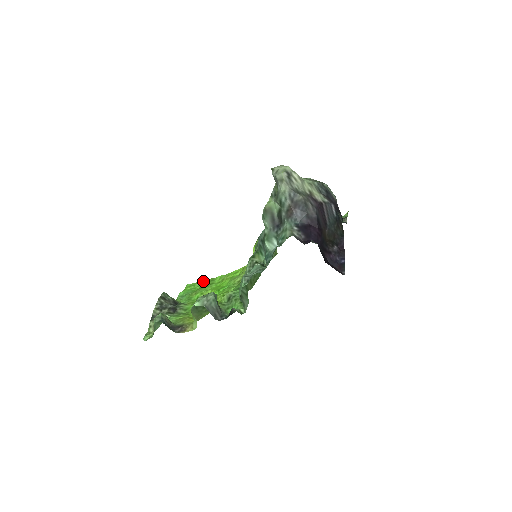
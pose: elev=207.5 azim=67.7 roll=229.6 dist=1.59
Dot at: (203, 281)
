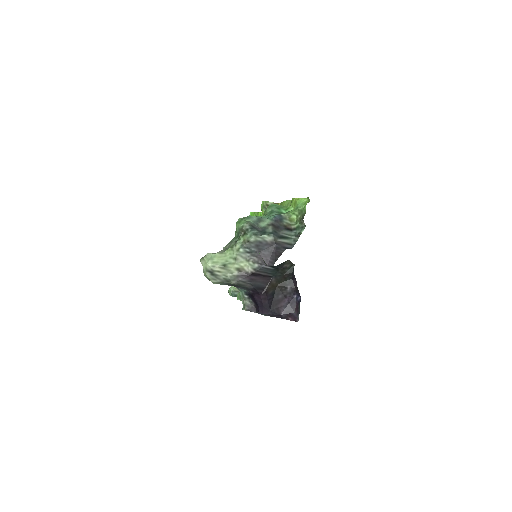
Dot at: (257, 212)
